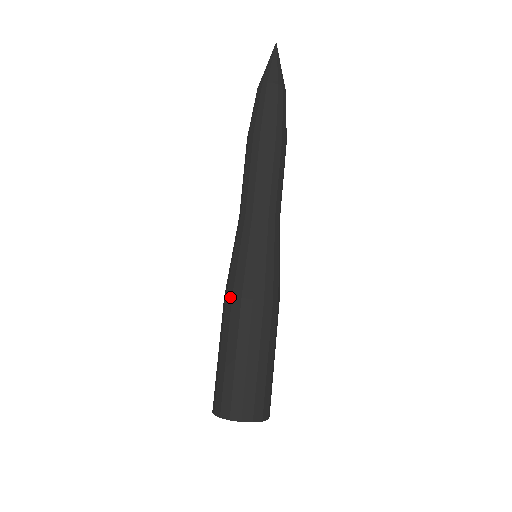
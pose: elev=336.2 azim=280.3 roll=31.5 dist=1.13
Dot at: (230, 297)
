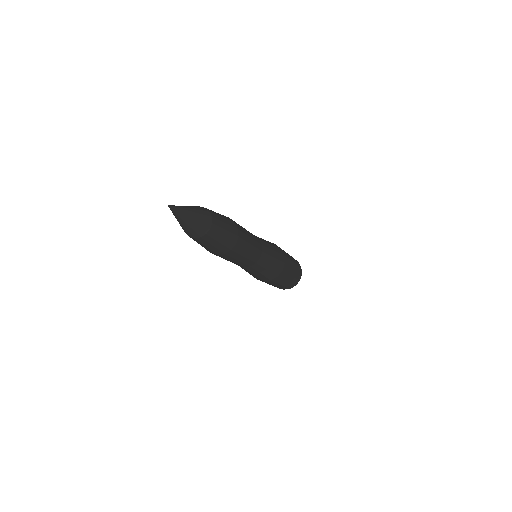
Dot at: occluded
